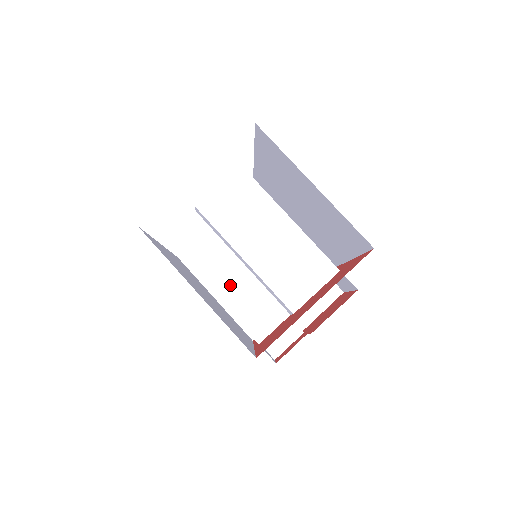
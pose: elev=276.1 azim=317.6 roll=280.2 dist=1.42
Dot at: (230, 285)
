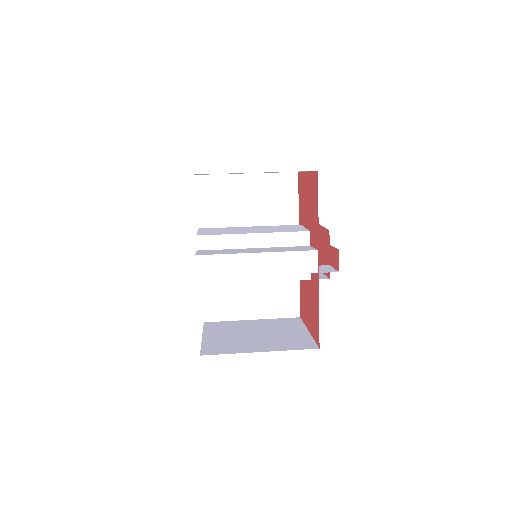
Dot at: (263, 250)
